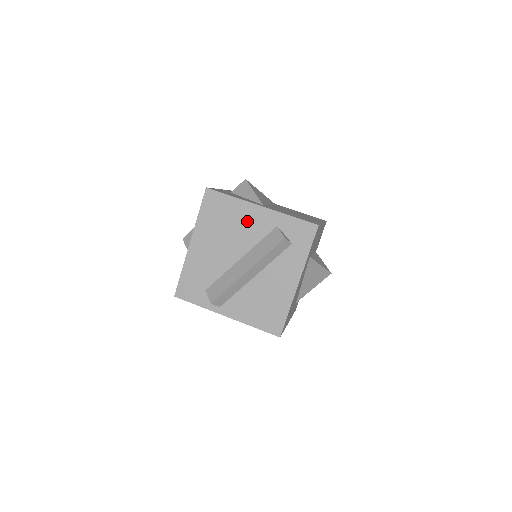
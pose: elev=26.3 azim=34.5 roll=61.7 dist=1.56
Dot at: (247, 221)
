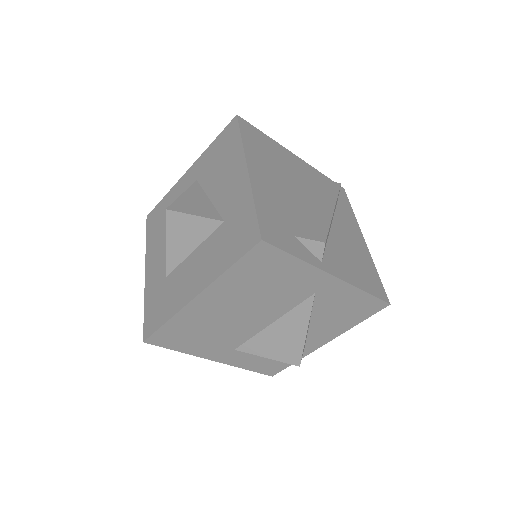
Dot at: (292, 165)
